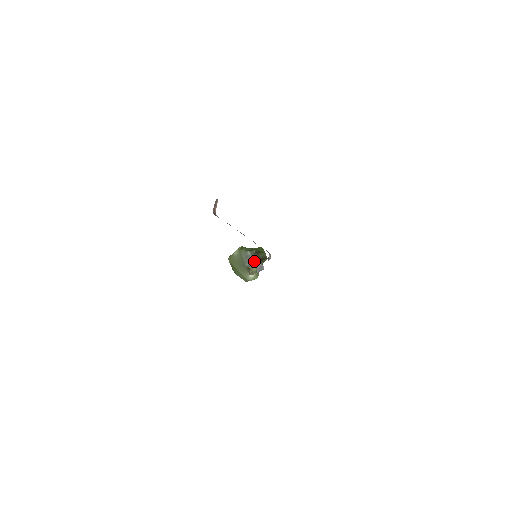
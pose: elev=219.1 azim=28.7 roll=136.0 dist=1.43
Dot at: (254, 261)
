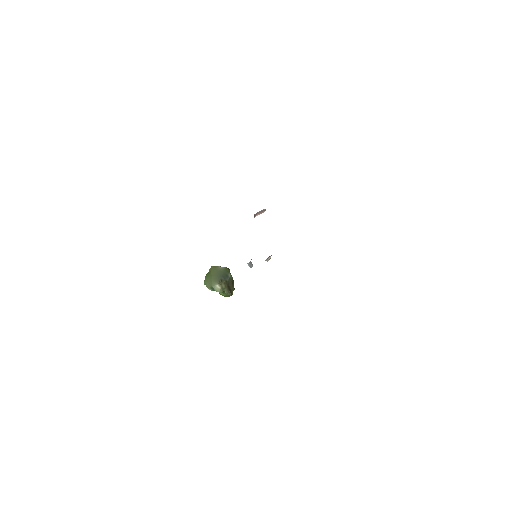
Dot at: (228, 282)
